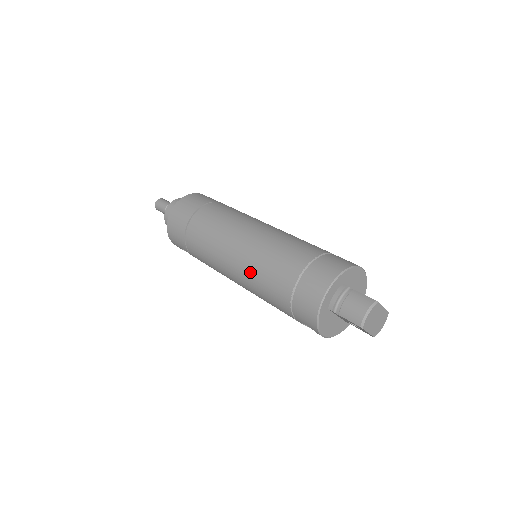
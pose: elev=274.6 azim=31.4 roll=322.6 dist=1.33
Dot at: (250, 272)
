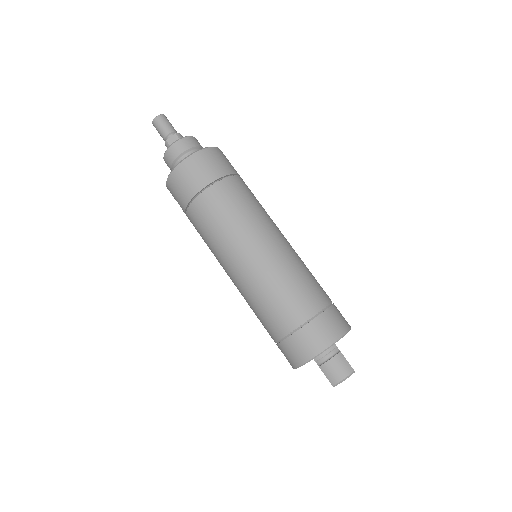
Dot at: (254, 288)
